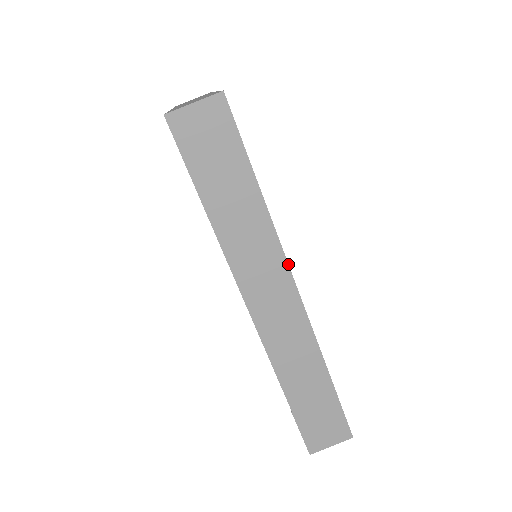
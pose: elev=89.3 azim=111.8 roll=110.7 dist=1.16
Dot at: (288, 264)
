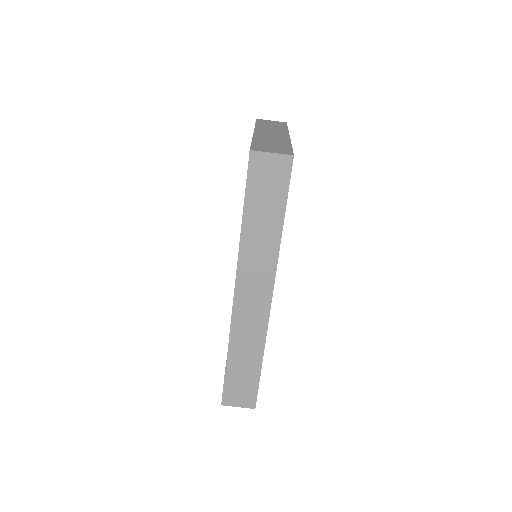
Dot at: occluded
